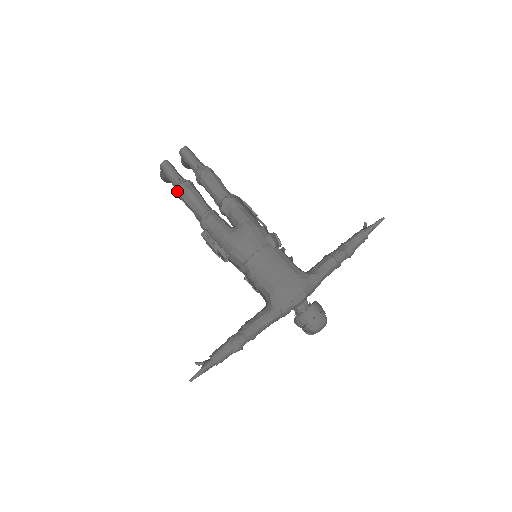
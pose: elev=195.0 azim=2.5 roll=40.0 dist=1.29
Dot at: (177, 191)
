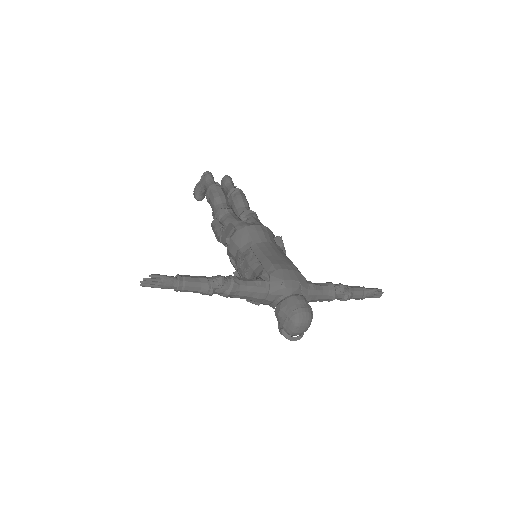
Dot at: (209, 188)
